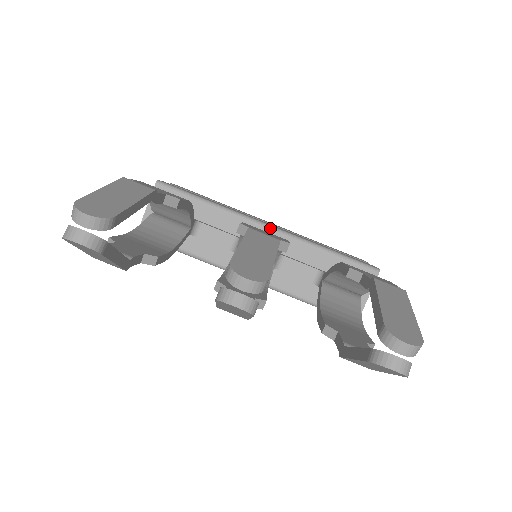
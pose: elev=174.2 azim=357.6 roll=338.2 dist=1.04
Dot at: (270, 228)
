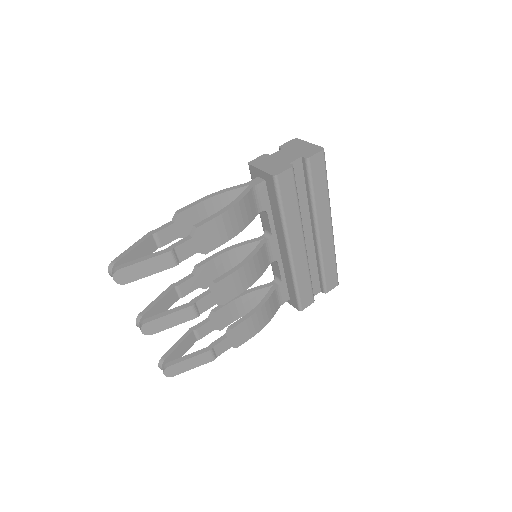
Dot at: (288, 253)
